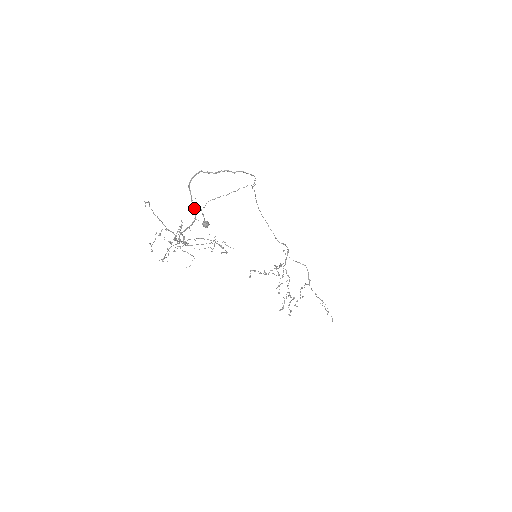
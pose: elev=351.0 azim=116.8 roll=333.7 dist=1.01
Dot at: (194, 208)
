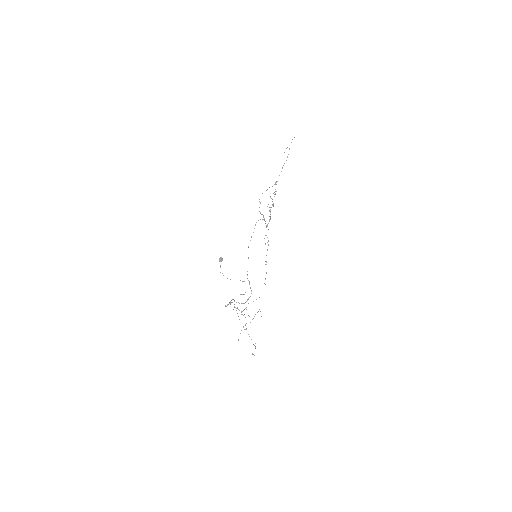
Dot at: occluded
